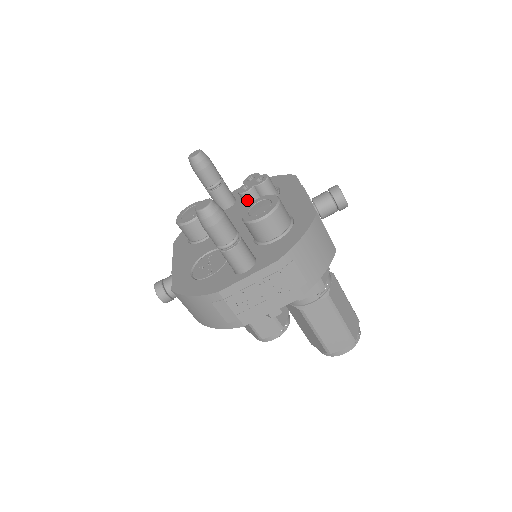
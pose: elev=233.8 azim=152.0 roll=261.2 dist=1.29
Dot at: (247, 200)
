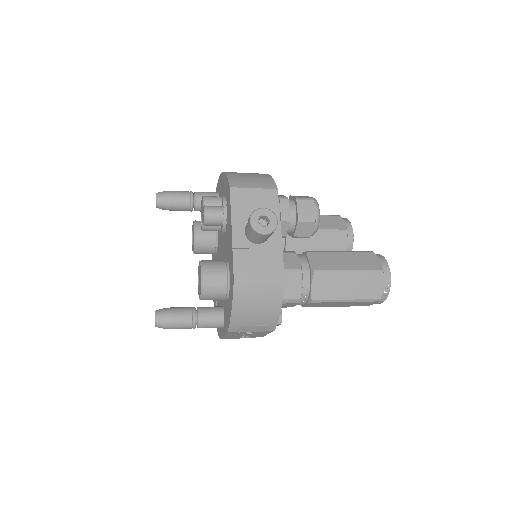
Dot at: occluded
